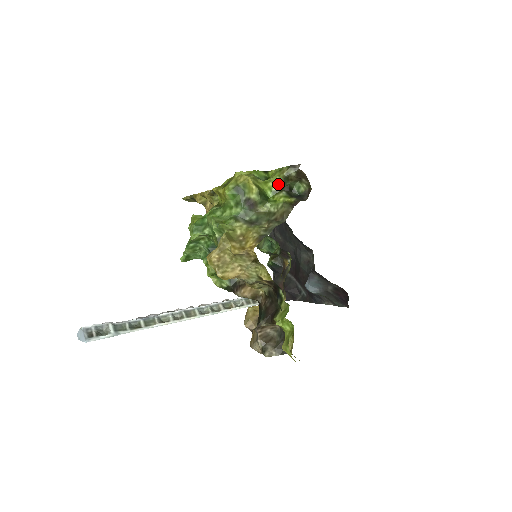
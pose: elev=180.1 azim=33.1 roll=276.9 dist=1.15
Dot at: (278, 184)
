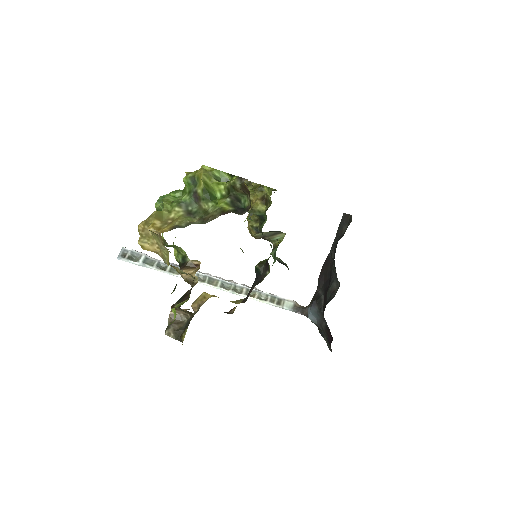
Dot at: (227, 190)
